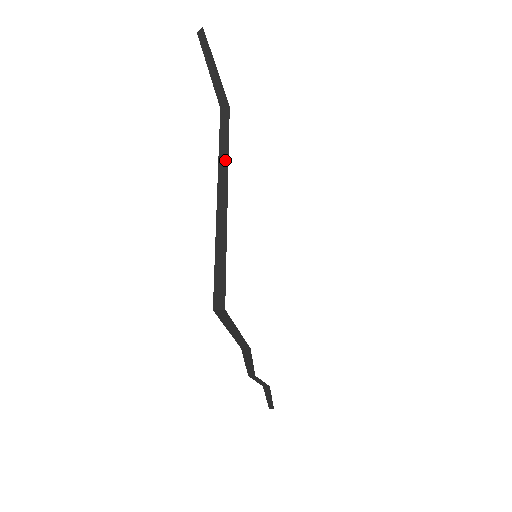
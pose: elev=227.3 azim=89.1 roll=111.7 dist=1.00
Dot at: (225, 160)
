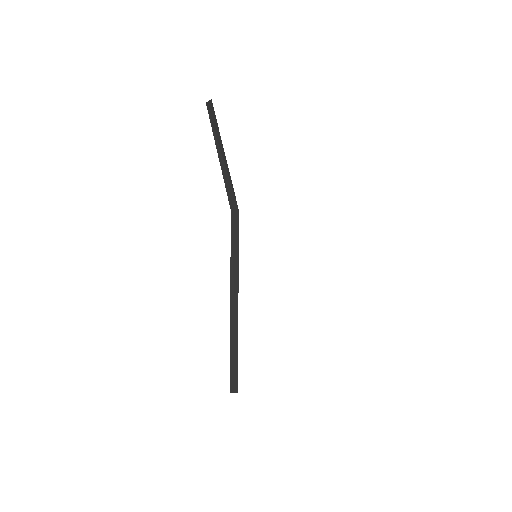
Dot at: (236, 266)
